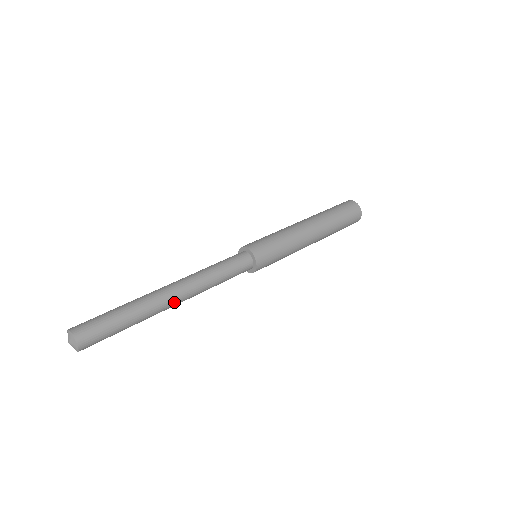
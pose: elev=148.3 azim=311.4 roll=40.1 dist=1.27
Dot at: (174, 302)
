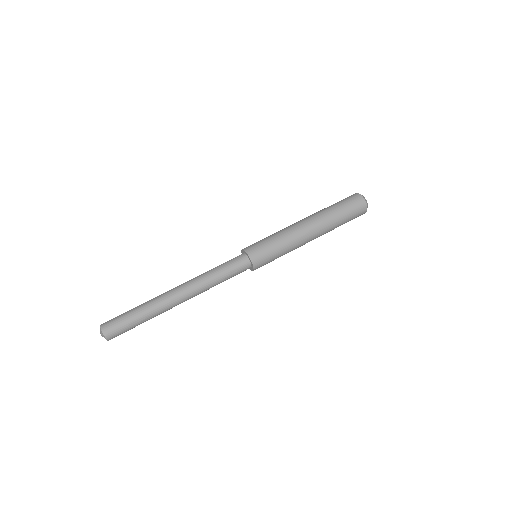
Dot at: (178, 297)
